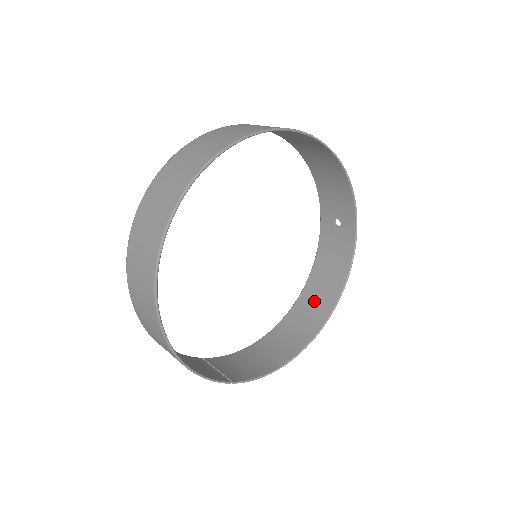
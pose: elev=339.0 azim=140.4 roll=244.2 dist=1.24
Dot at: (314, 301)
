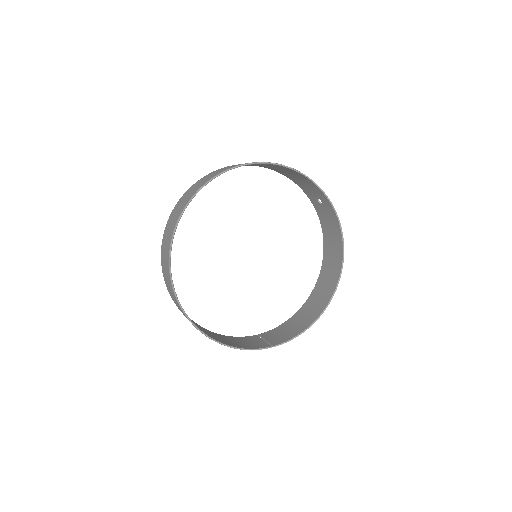
Dot at: (330, 265)
